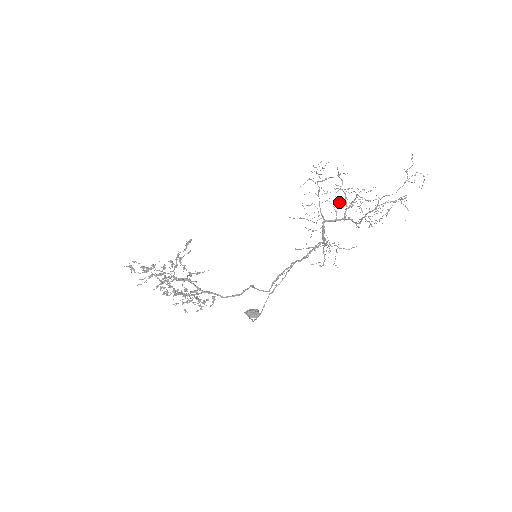
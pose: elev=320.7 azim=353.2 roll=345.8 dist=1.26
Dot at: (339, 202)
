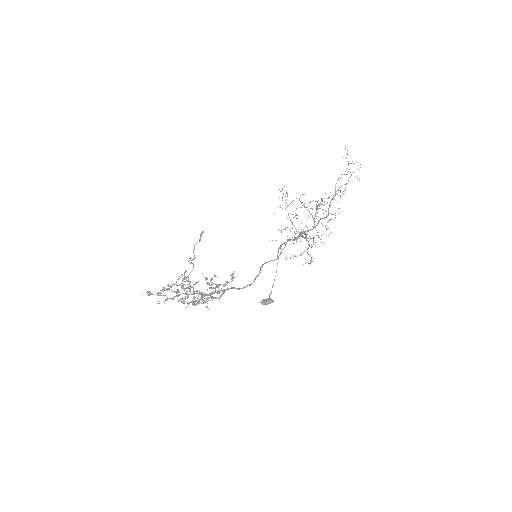
Dot at: occluded
